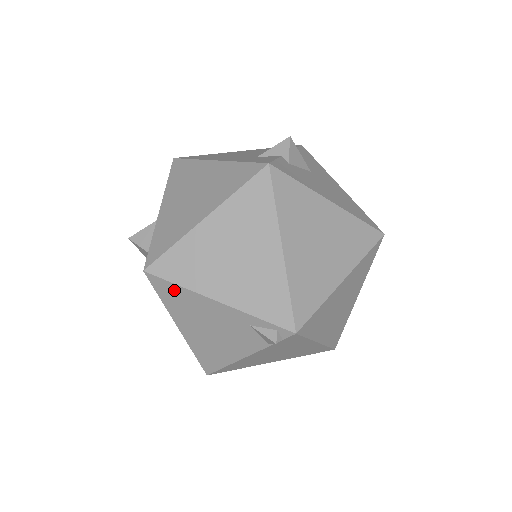
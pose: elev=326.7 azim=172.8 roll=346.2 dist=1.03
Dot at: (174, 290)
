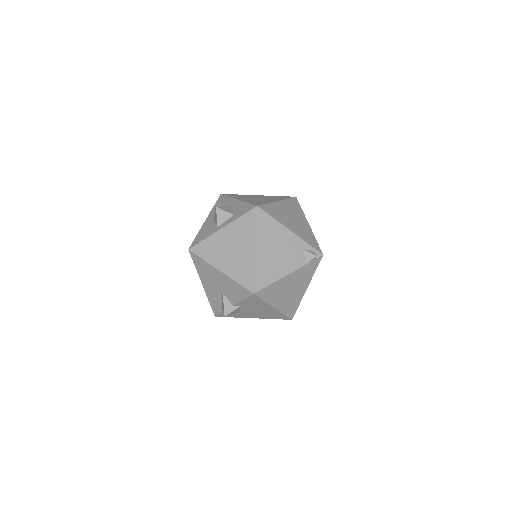
Dot at: (269, 221)
